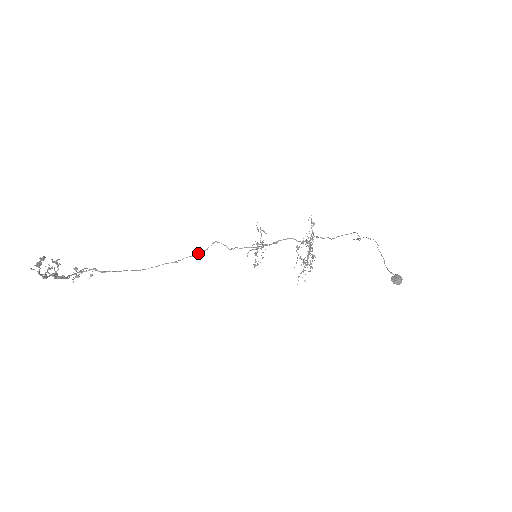
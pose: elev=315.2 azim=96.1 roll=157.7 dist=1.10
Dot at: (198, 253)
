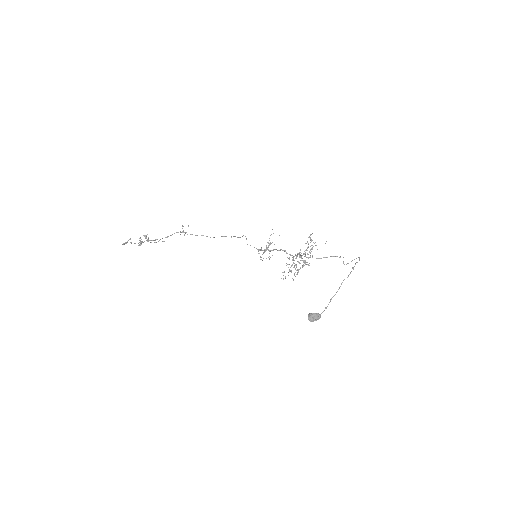
Dot at: (239, 237)
